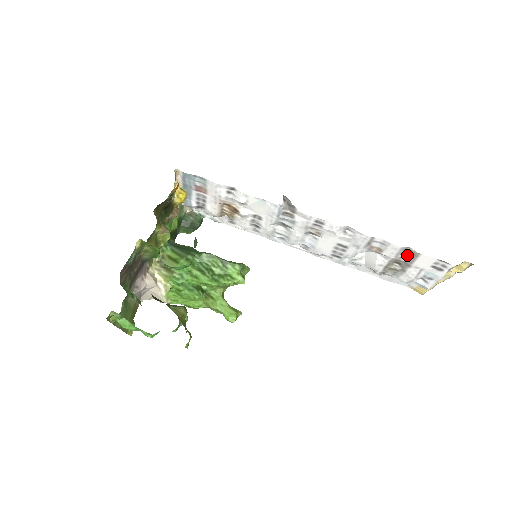
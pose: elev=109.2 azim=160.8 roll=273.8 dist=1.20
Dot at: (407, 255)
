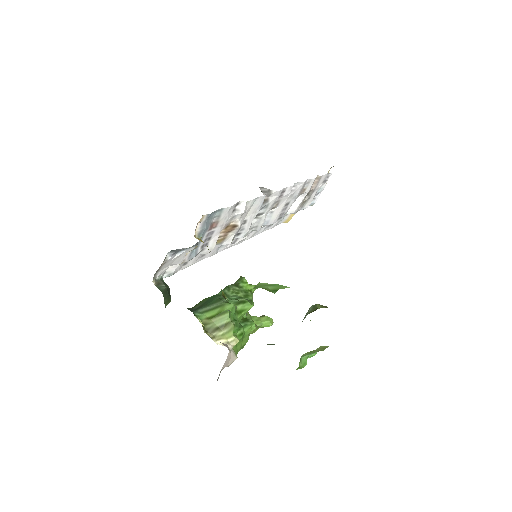
Dot at: (314, 183)
